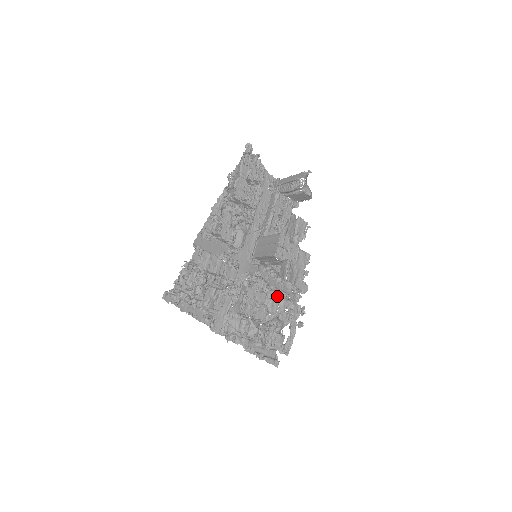
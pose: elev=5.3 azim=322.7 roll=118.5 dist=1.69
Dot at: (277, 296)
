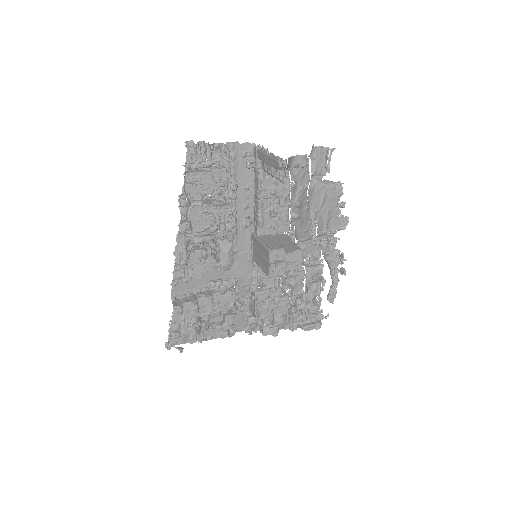
Dot at: (299, 275)
